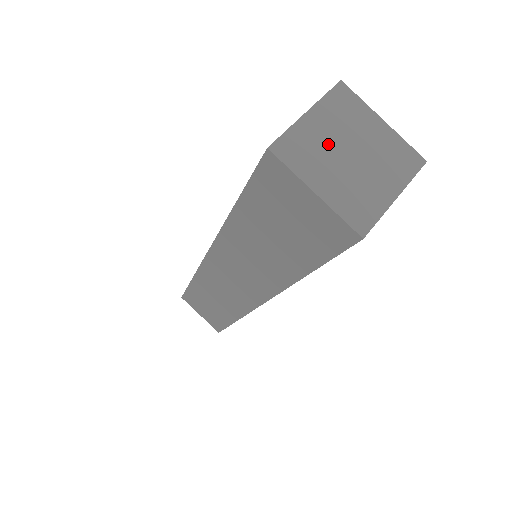
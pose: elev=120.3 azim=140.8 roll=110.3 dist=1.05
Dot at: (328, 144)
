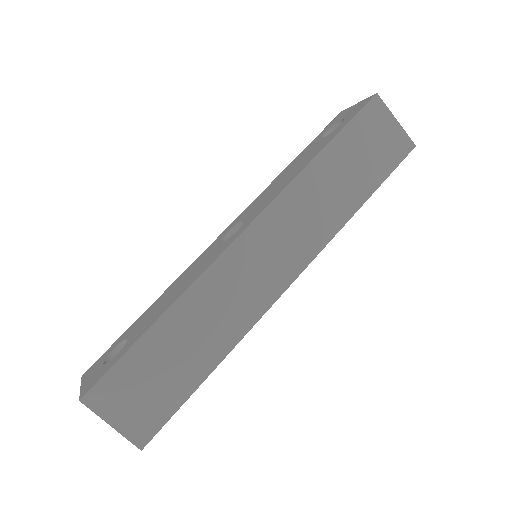
Dot at: occluded
